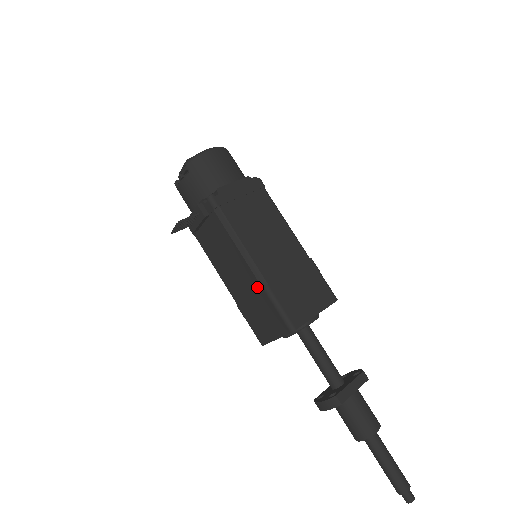
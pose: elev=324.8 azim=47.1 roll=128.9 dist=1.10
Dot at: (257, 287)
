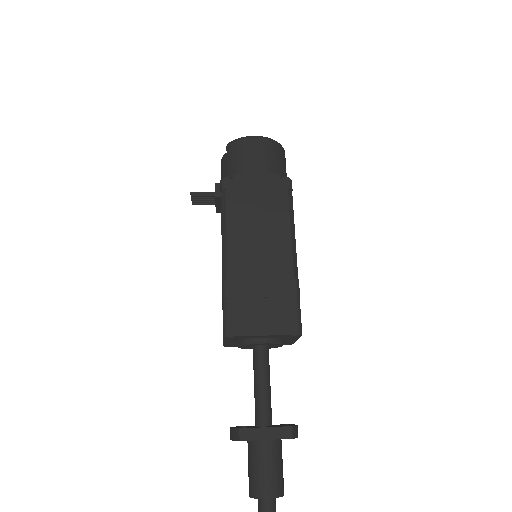
Dot at: occluded
